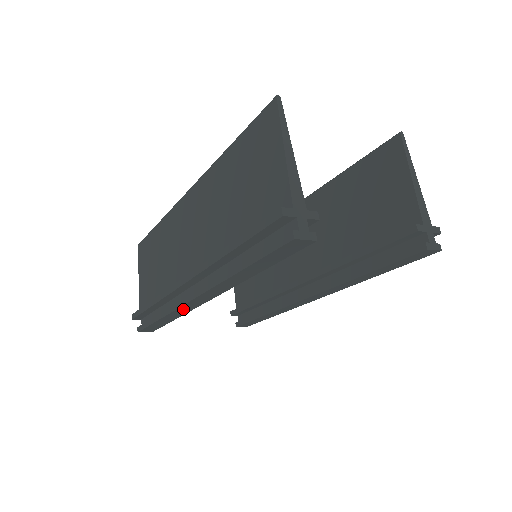
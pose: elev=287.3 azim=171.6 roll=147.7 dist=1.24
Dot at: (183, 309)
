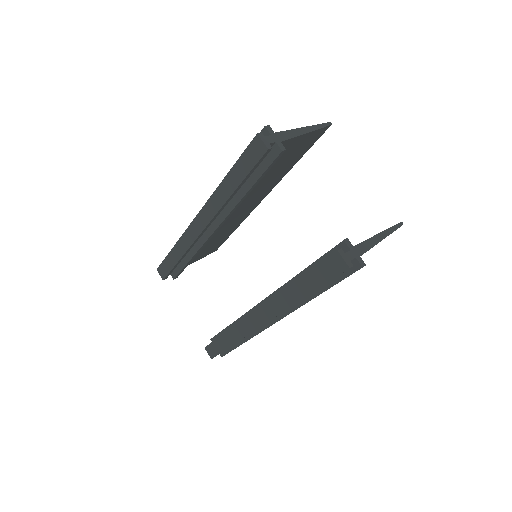
Dot at: (188, 236)
